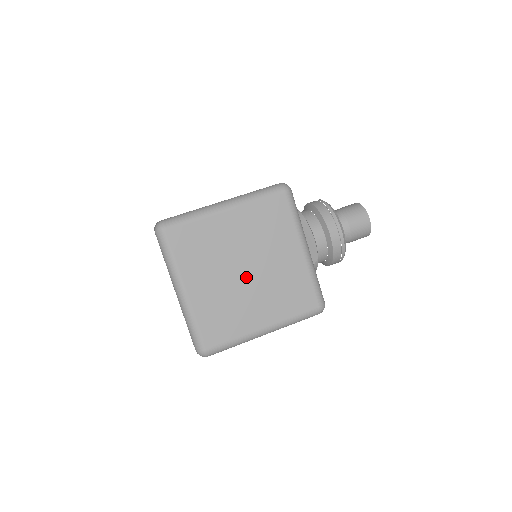
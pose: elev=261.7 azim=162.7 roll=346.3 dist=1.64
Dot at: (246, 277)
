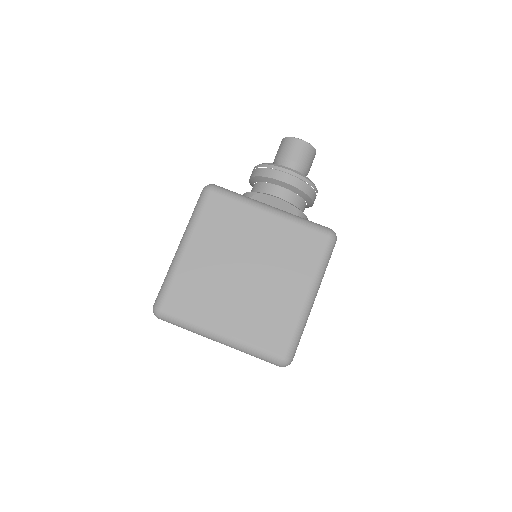
Dot at: (252, 276)
